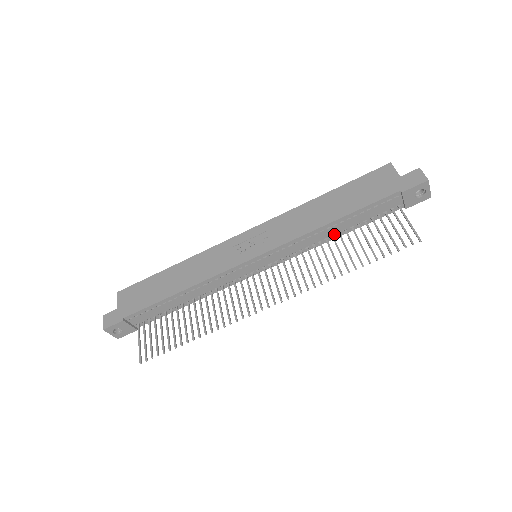
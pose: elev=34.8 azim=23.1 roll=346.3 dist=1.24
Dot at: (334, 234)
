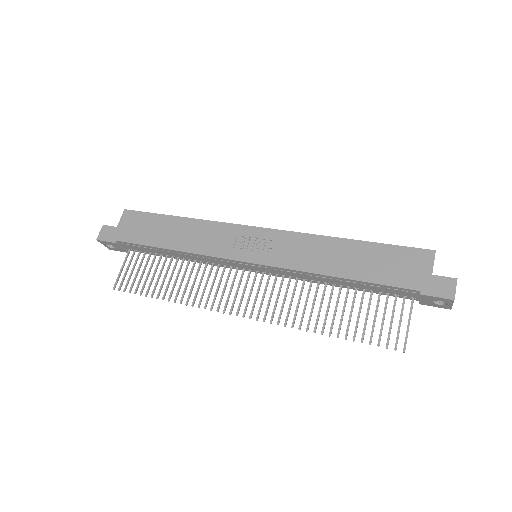
Dot at: (336, 284)
